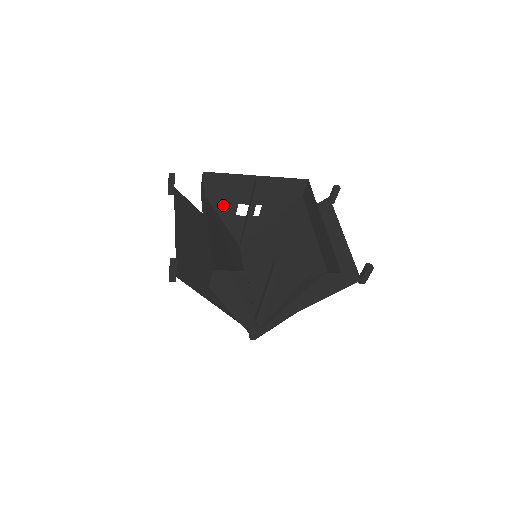
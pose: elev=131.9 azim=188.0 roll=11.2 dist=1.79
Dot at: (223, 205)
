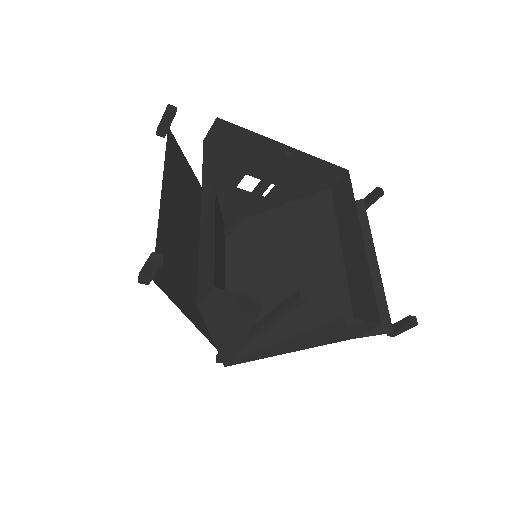
Dot at: (225, 170)
